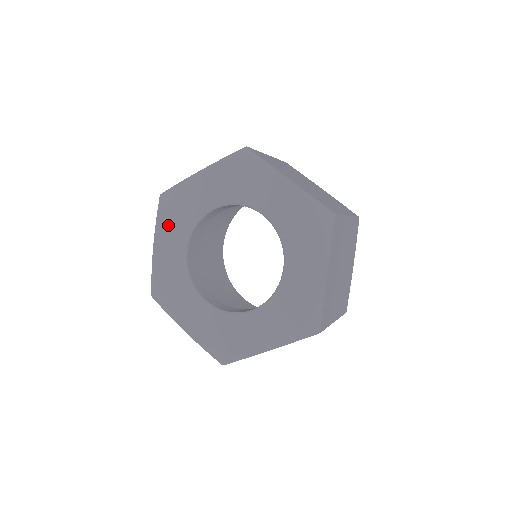
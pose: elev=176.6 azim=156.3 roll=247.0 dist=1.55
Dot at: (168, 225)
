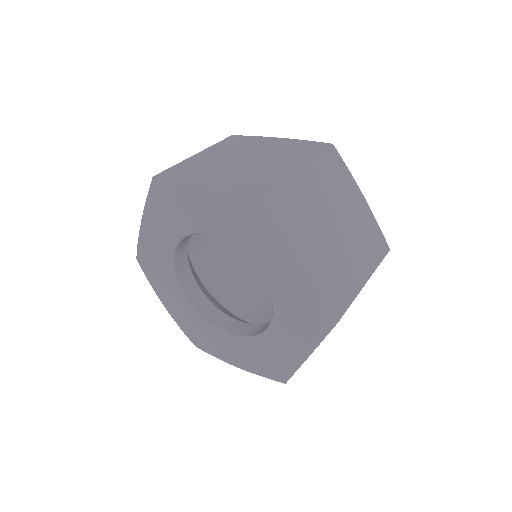
Dot at: (158, 216)
